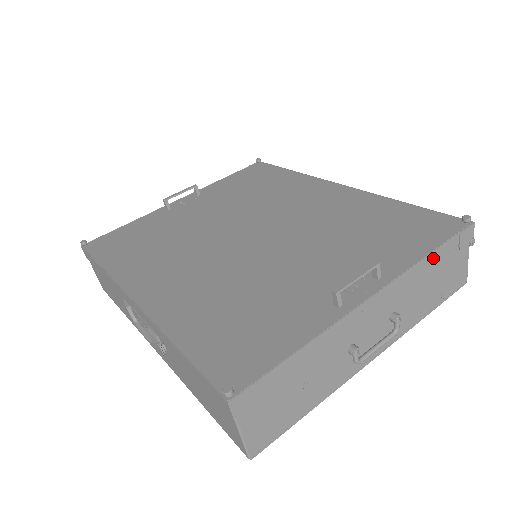
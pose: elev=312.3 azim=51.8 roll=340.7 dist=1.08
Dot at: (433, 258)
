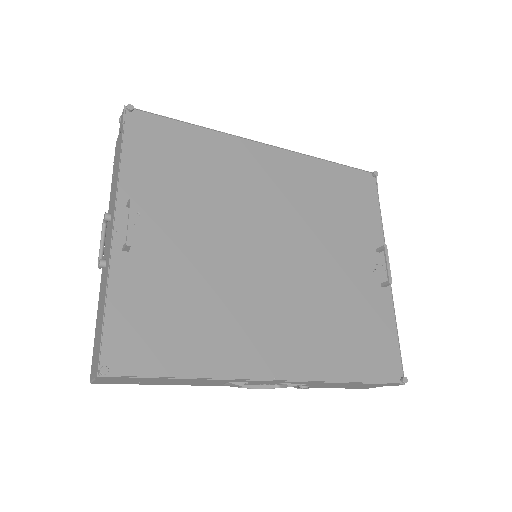
Dot at: occluded
